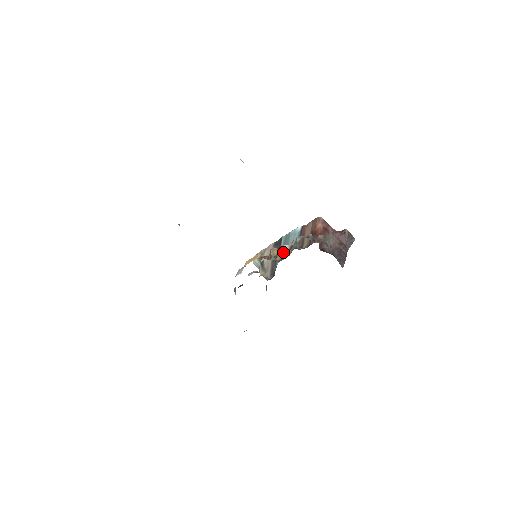
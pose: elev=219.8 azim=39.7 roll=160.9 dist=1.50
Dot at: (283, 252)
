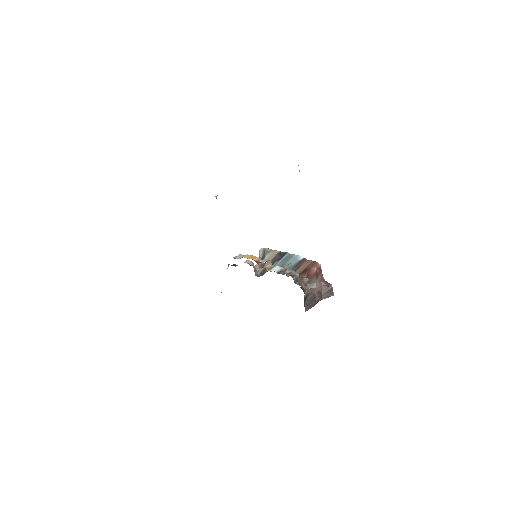
Dot at: (279, 265)
